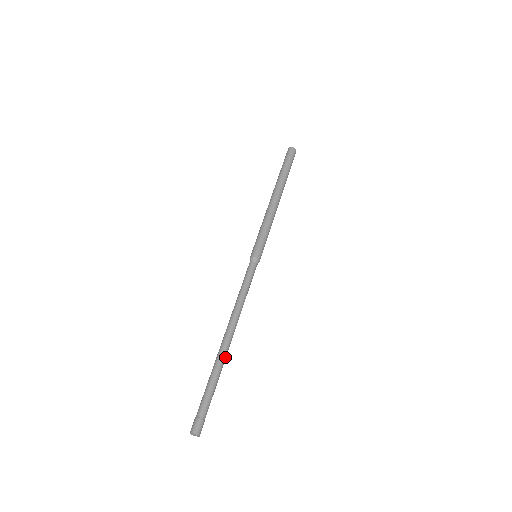
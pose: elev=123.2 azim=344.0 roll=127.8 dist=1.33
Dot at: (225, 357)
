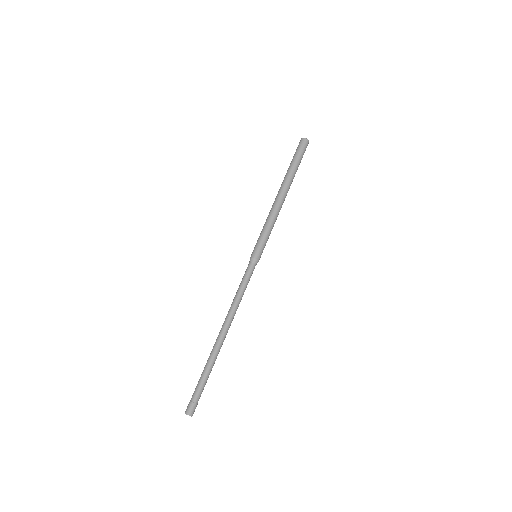
Dot at: (219, 351)
